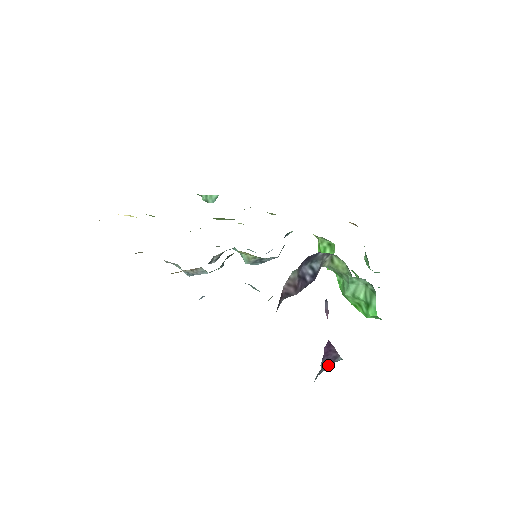
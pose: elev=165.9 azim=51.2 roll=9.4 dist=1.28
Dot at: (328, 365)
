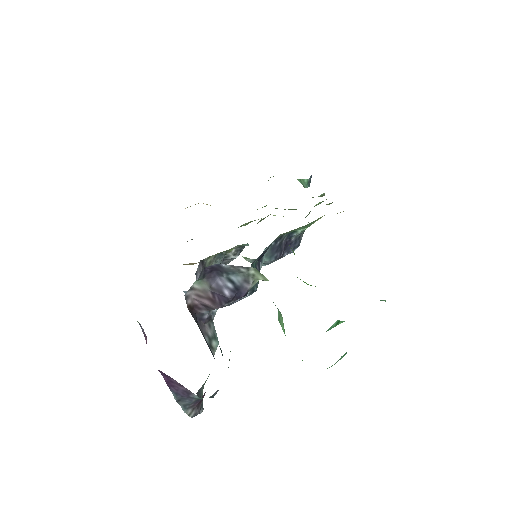
Dot at: (189, 398)
